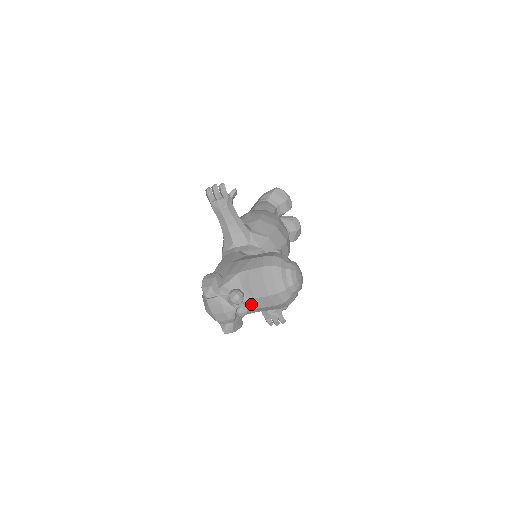
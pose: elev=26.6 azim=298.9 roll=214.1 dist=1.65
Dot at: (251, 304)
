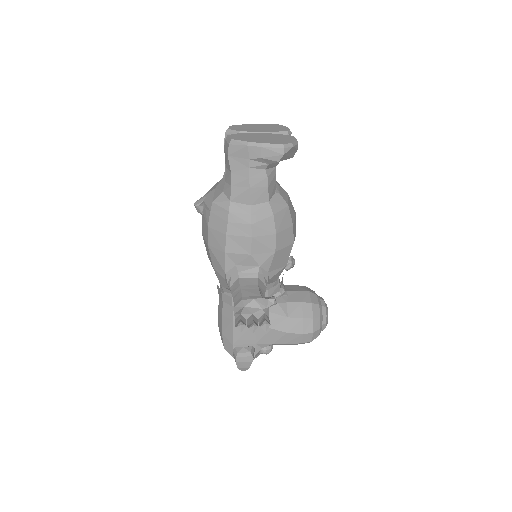
Dot at: occluded
